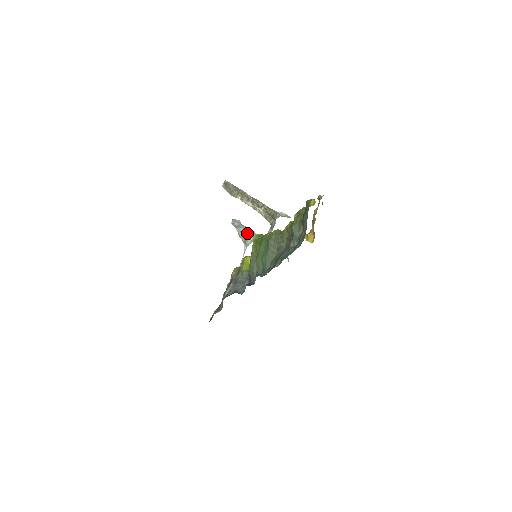
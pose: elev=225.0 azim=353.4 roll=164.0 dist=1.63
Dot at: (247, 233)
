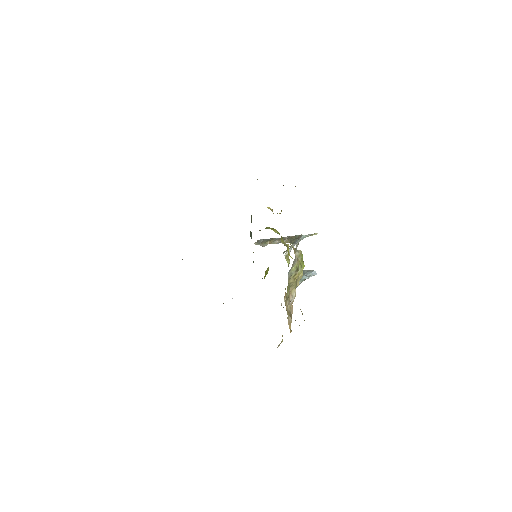
Dot at: occluded
